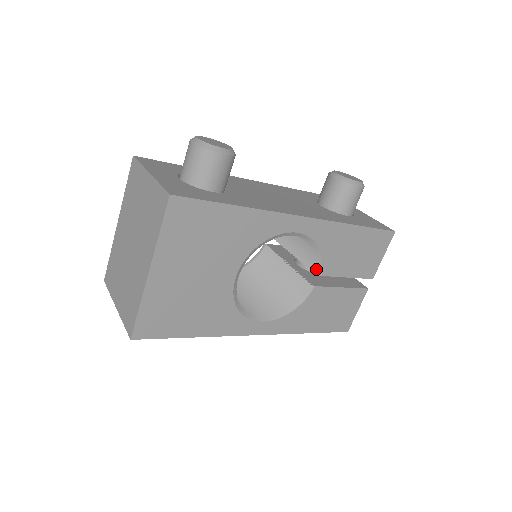
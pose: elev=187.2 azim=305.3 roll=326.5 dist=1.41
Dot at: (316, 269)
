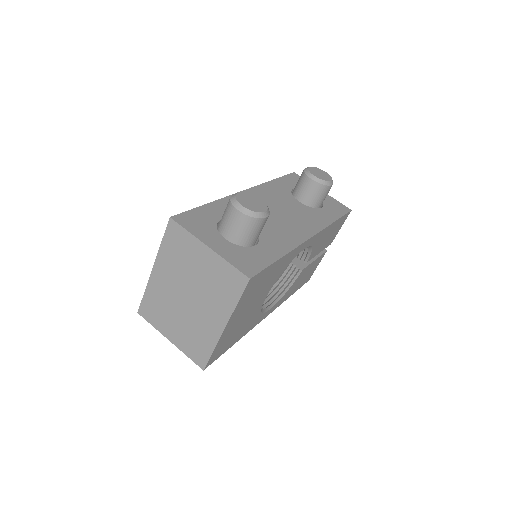
Dot at: (305, 259)
